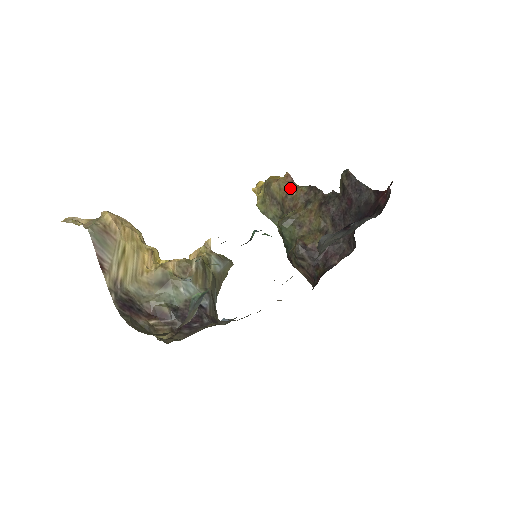
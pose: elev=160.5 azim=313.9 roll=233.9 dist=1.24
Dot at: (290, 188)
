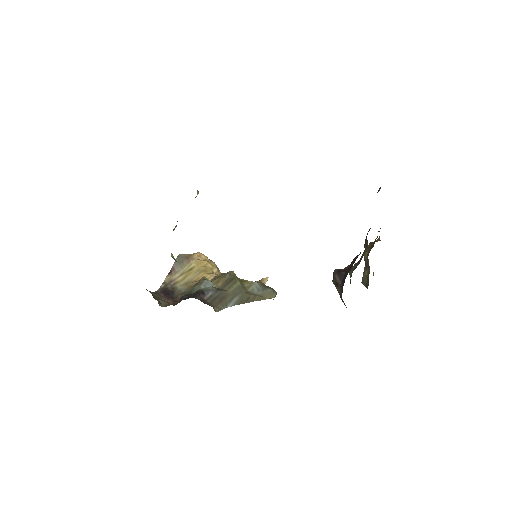
Dot at: occluded
